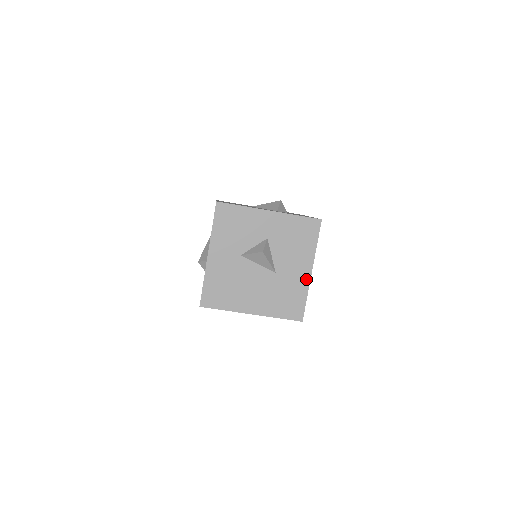
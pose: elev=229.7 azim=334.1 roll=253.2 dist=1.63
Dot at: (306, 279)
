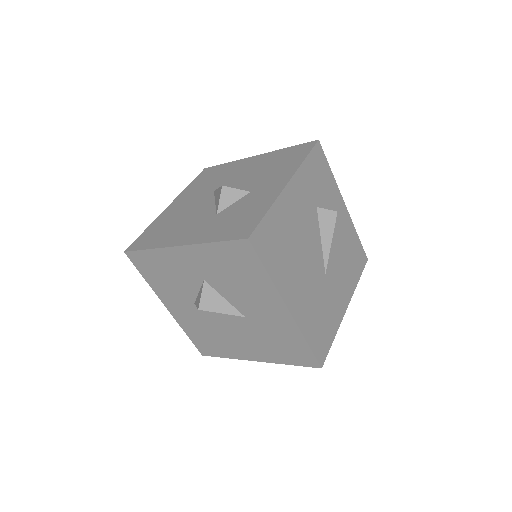
Dot at: (288, 320)
